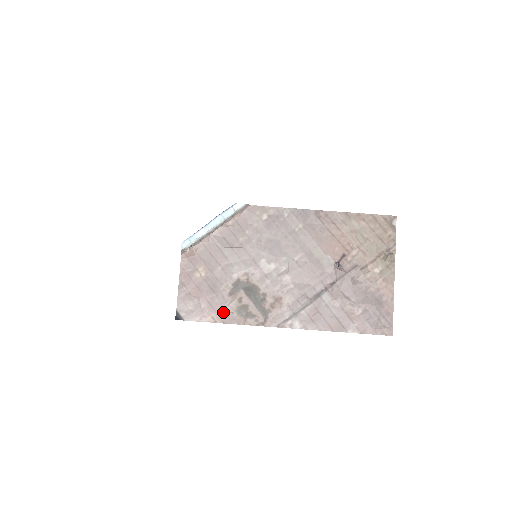
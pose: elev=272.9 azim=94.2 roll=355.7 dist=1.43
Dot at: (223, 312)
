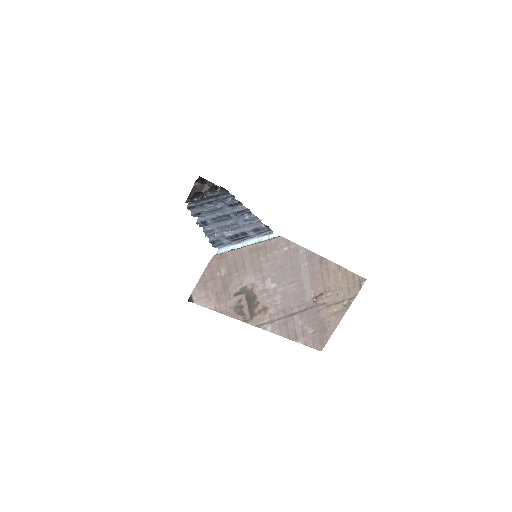
Dot at: (224, 306)
